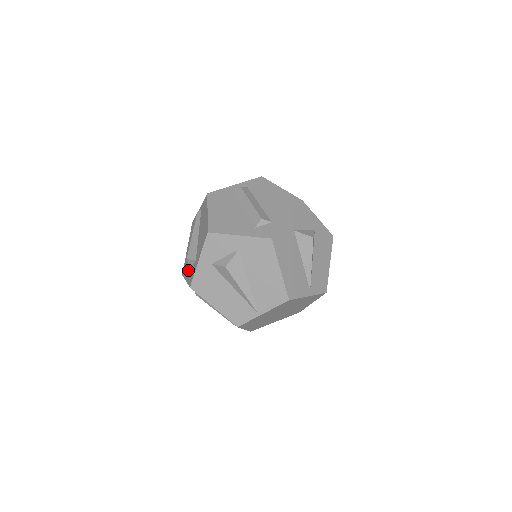
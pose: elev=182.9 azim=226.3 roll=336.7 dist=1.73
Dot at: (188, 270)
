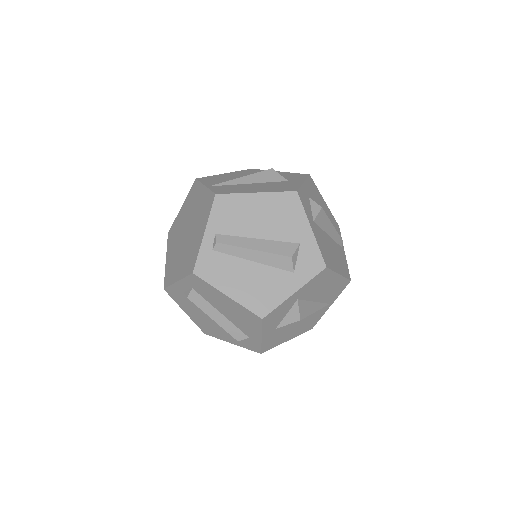
Dot at: occluded
